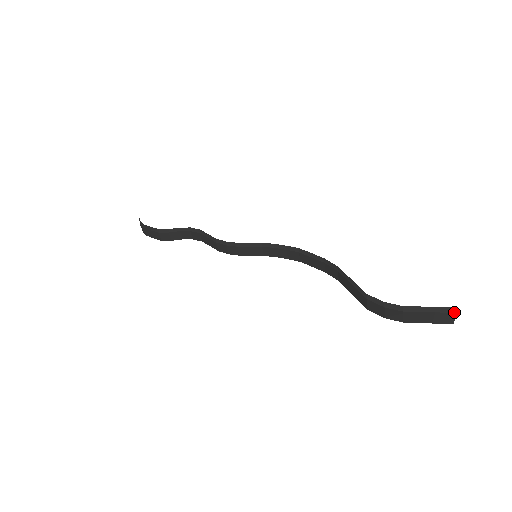
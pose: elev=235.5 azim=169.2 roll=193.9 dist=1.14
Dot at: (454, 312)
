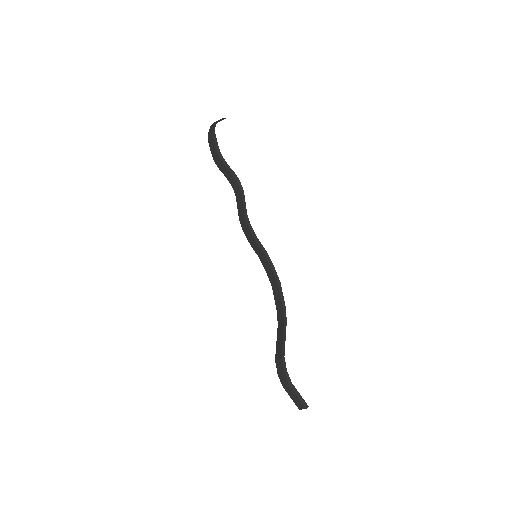
Dot at: (306, 408)
